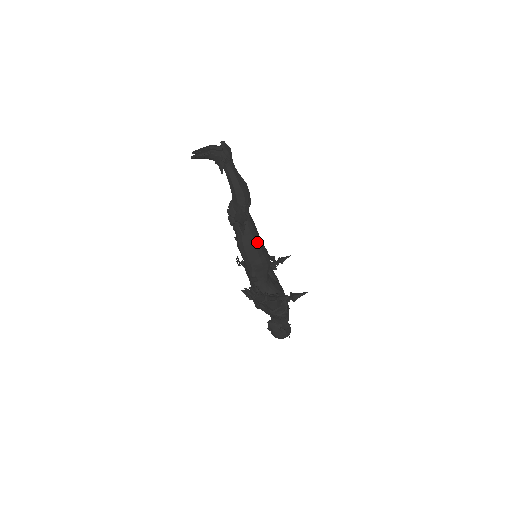
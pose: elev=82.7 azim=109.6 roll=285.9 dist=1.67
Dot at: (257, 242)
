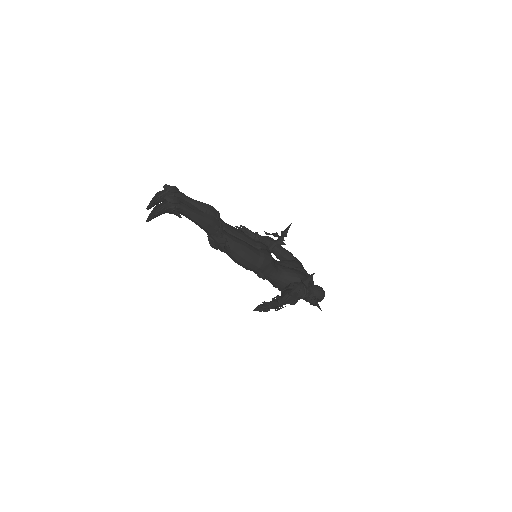
Dot at: (248, 251)
